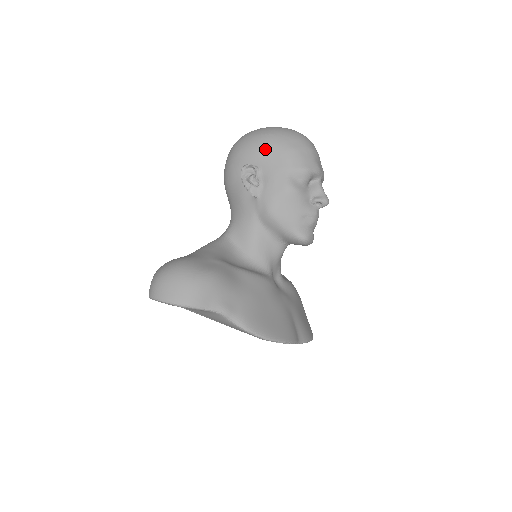
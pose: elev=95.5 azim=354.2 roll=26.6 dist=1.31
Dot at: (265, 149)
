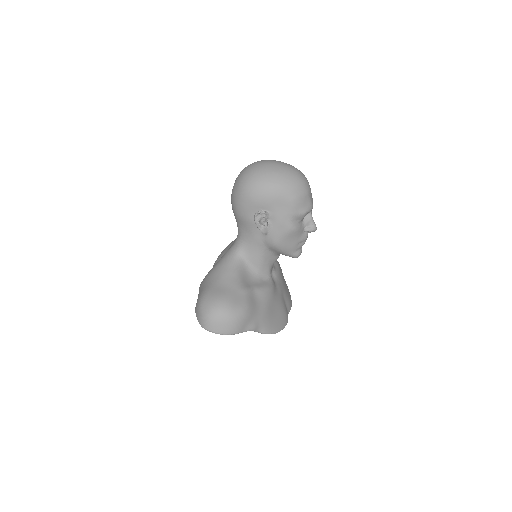
Dot at: (274, 199)
